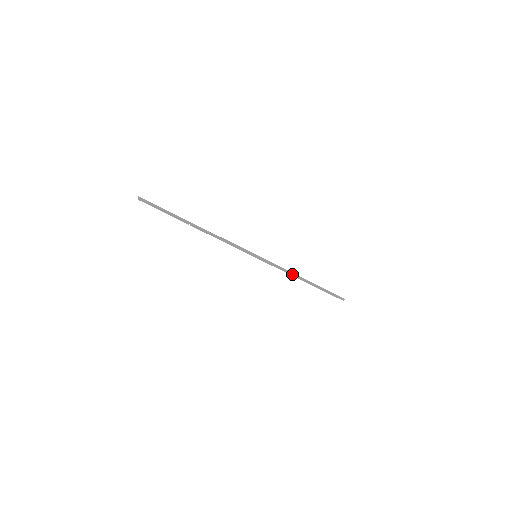
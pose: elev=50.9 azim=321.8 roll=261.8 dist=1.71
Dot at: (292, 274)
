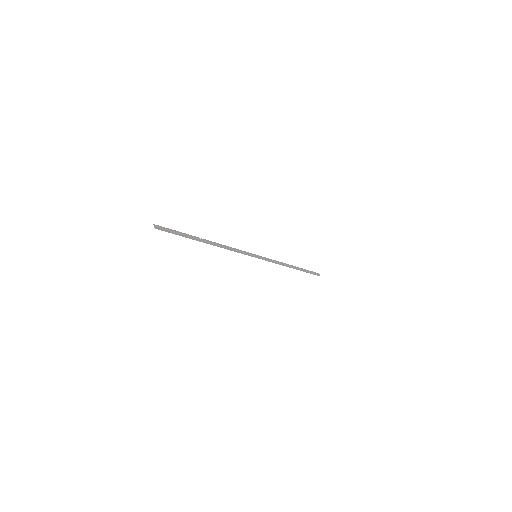
Dot at: (283, 264)
